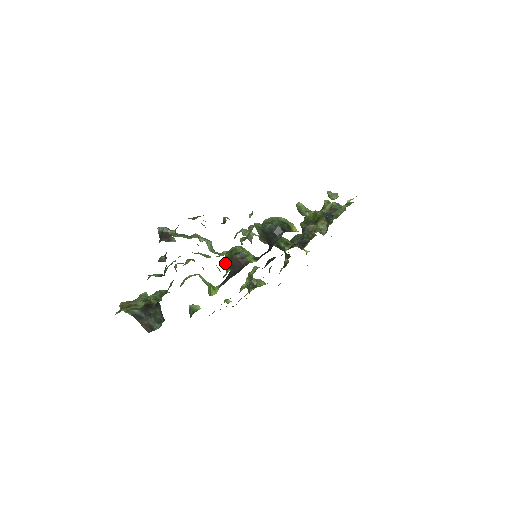
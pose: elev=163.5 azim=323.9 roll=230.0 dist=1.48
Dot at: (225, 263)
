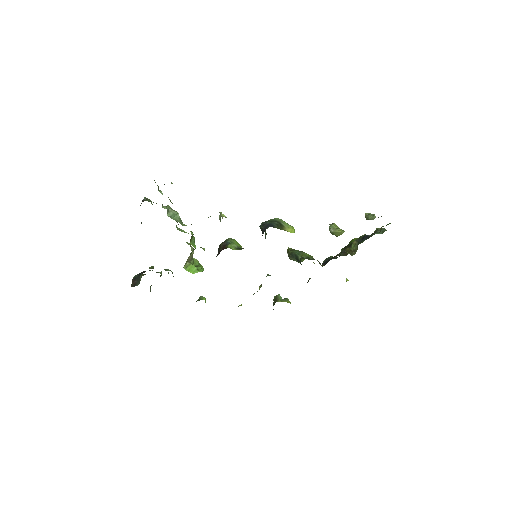
Dot at: occluded
